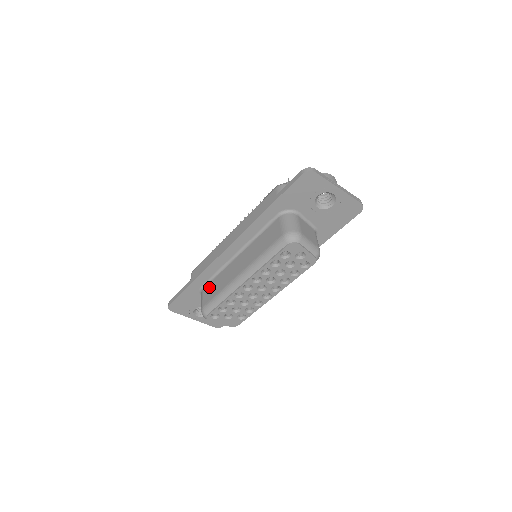
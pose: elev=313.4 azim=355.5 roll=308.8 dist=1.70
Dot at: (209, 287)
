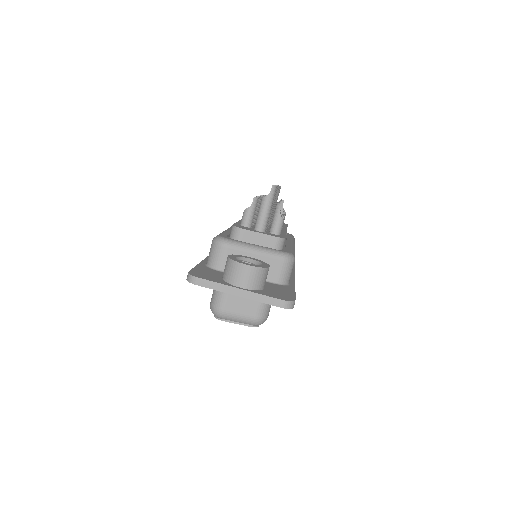
Dot at: occluded
